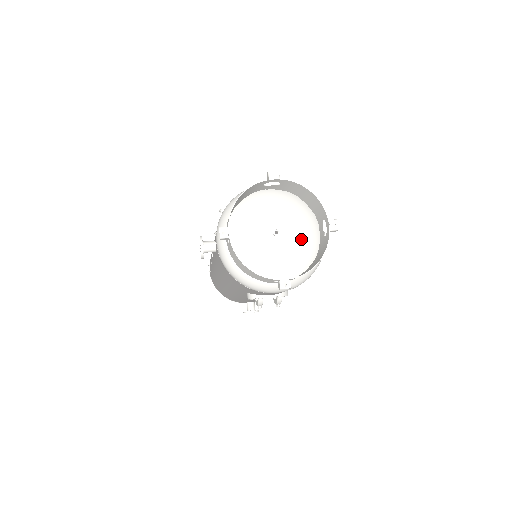
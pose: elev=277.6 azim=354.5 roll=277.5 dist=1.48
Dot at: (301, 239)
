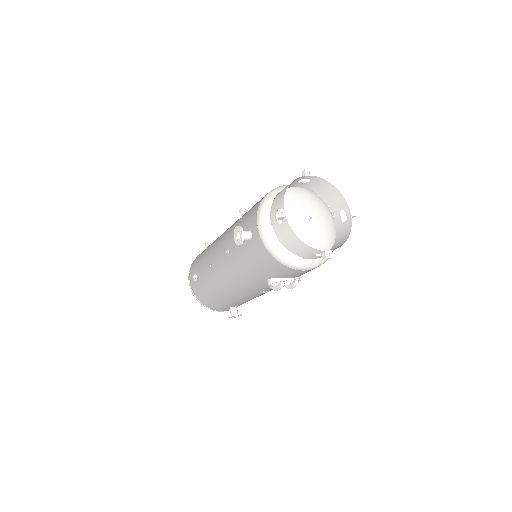
Dot at: (326, 225)
